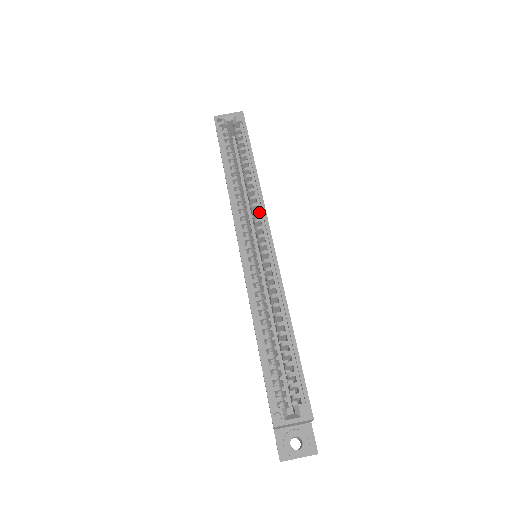
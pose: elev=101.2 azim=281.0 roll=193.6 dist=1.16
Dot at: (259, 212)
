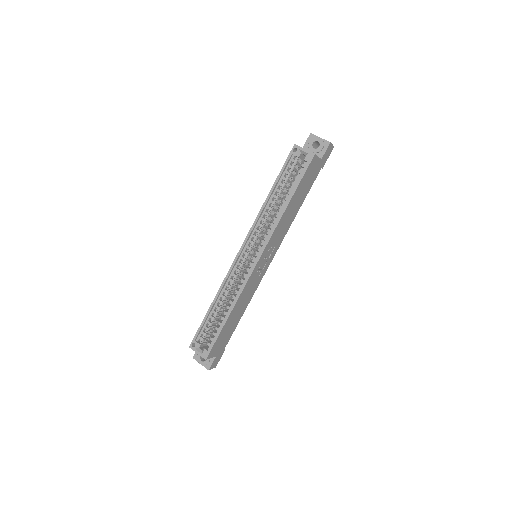
Dot at: (267, 237)
